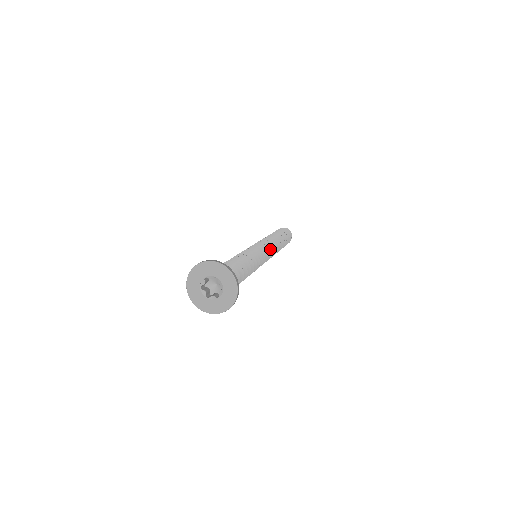
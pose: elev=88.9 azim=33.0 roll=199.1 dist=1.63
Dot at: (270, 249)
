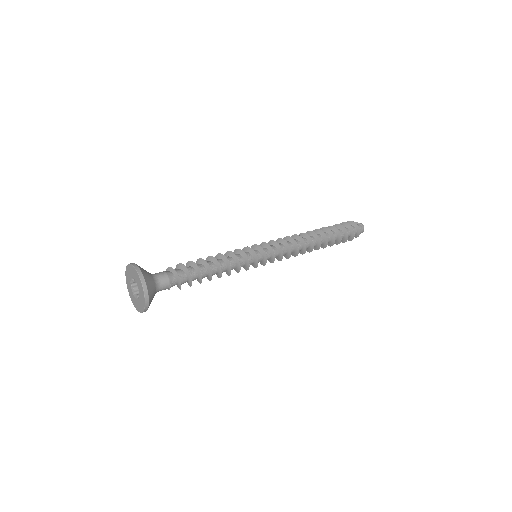
Dot at: (281, 251)
